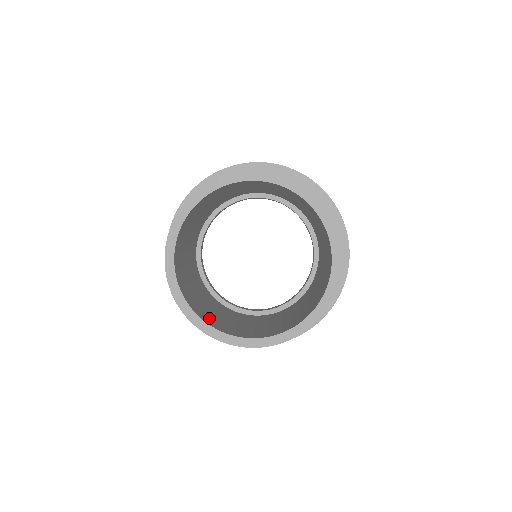
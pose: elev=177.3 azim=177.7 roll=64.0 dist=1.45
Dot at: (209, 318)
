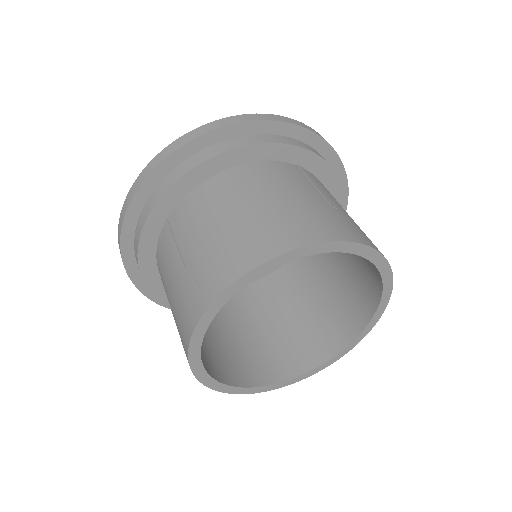
Dot at: (273, 362)
